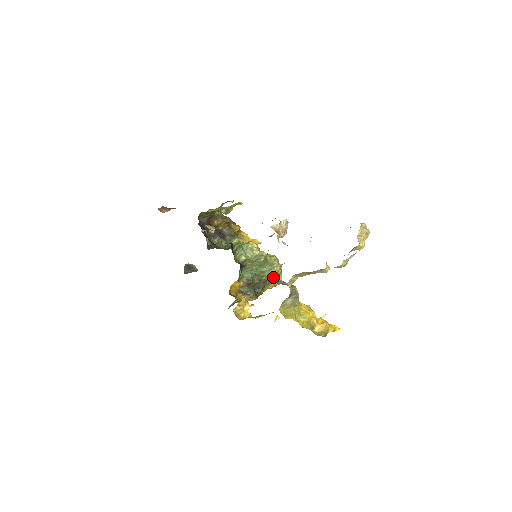
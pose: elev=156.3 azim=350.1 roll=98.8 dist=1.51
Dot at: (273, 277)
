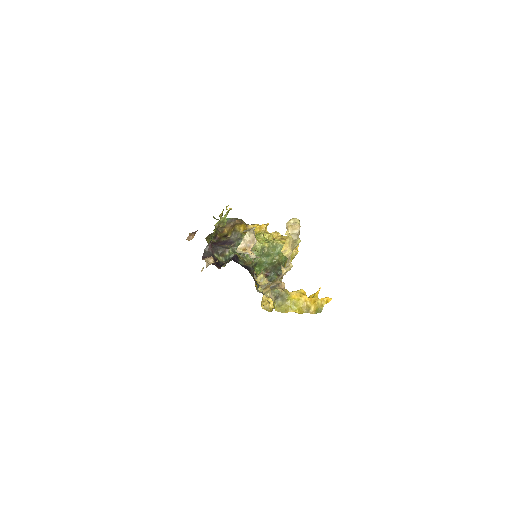
Dot at: (259, 288)
